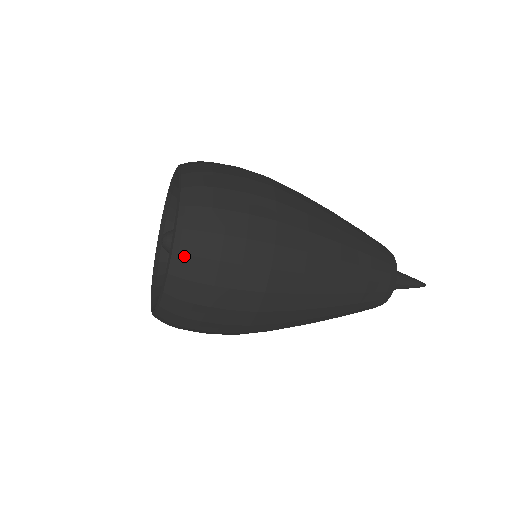
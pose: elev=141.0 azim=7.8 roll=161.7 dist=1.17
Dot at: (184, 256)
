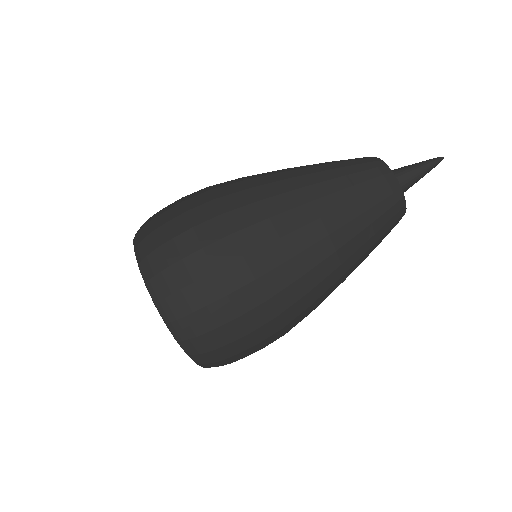
Dot at: (146, 259)
